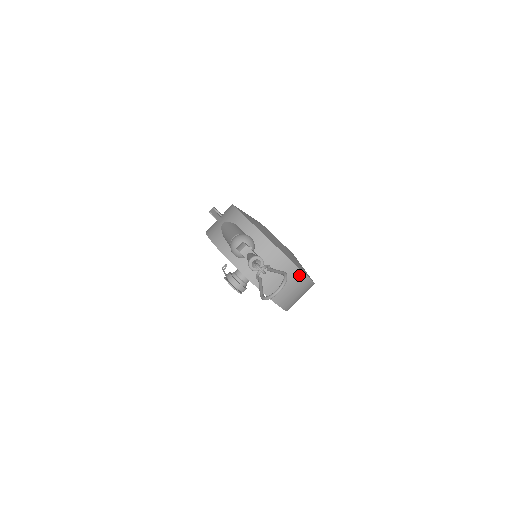
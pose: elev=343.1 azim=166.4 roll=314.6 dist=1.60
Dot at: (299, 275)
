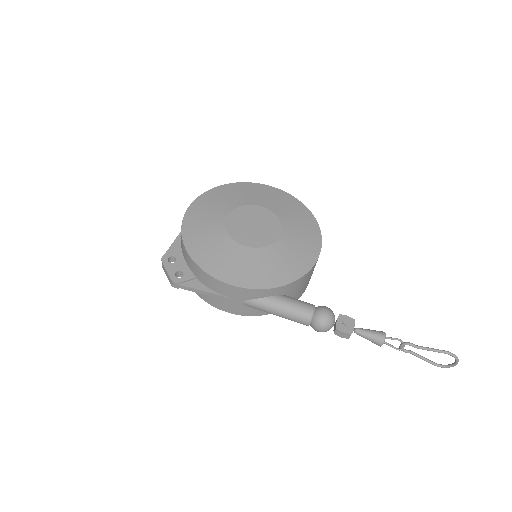
Dot at: occluded
